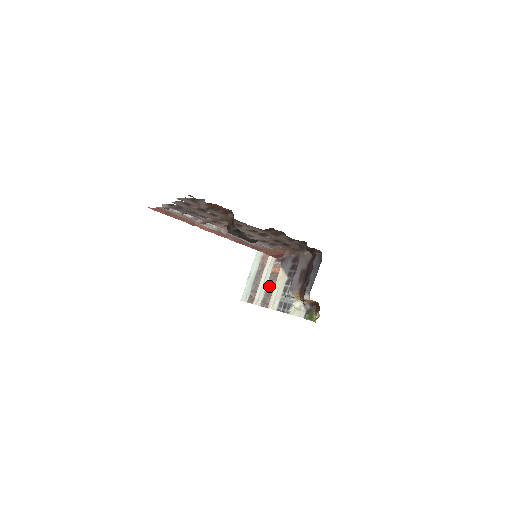
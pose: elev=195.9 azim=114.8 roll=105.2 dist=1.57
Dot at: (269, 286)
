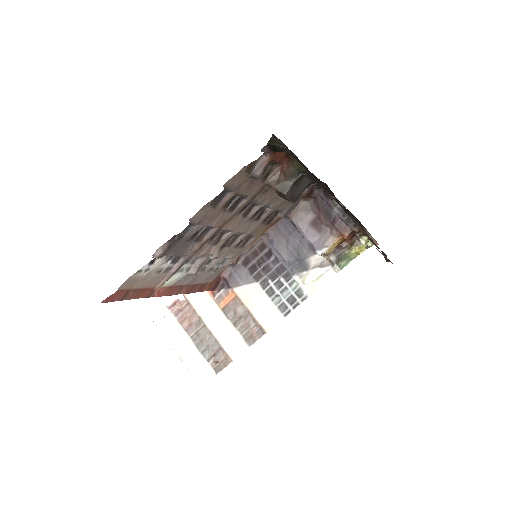
Dot at: (237, 320)
